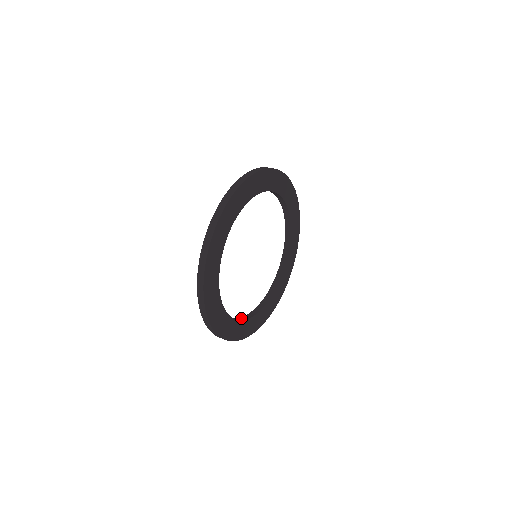
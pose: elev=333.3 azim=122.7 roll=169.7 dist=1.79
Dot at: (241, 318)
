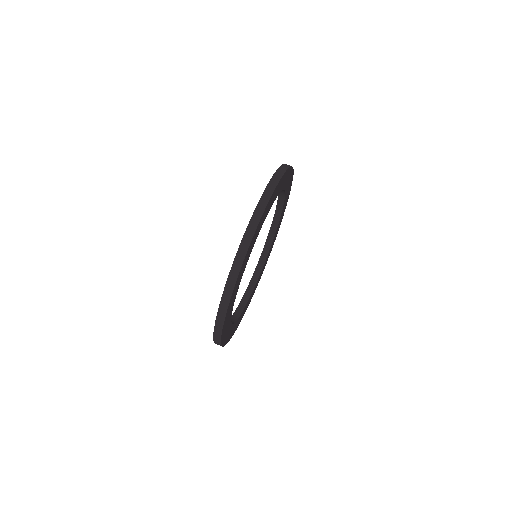
Dot at: (235, 316)
